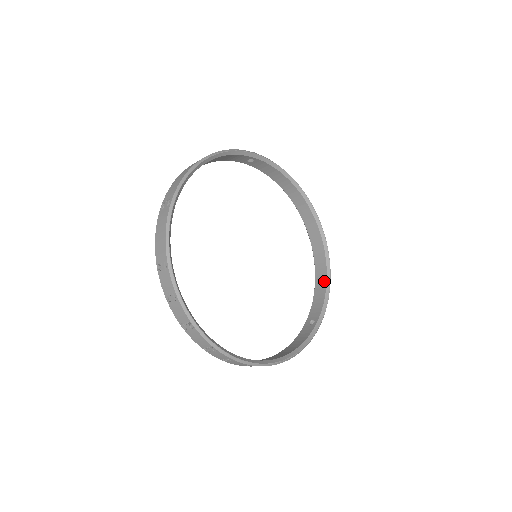
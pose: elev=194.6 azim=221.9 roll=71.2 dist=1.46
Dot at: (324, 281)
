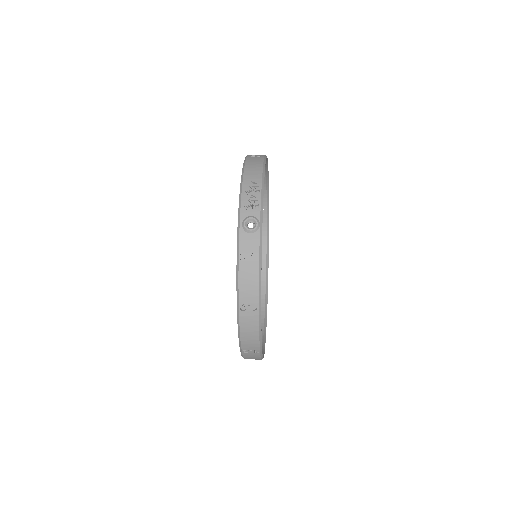
Dot at: occluded
